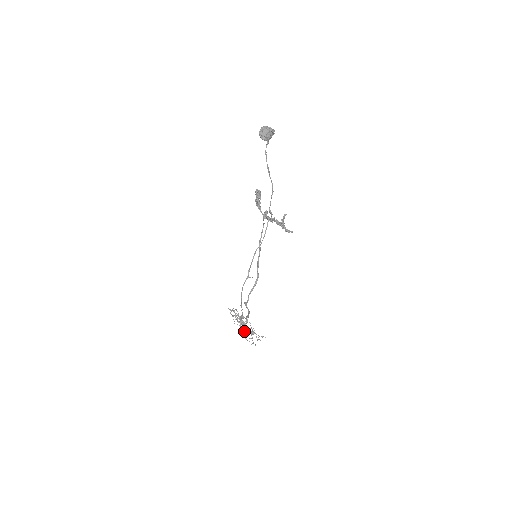
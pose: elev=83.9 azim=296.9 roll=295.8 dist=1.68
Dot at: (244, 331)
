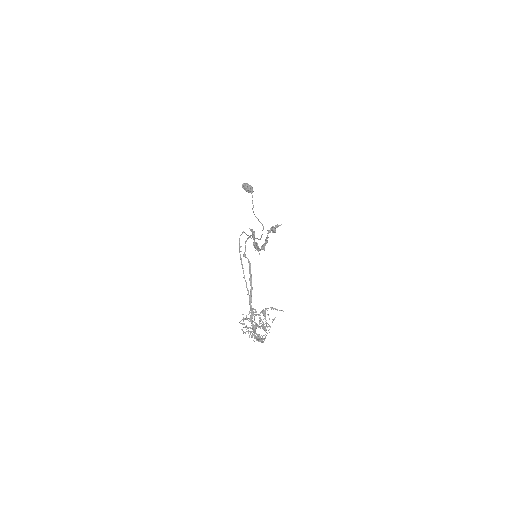
Dot at: occluded
